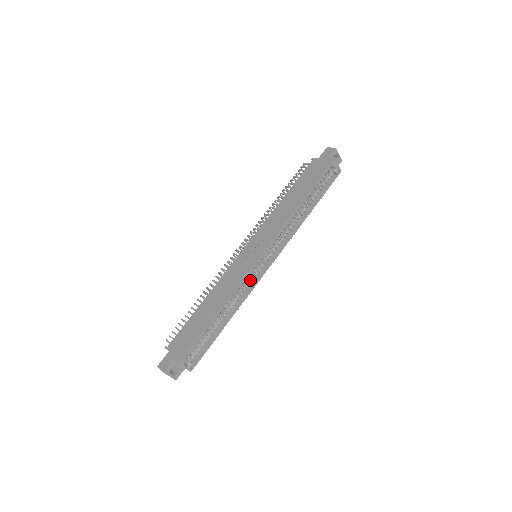
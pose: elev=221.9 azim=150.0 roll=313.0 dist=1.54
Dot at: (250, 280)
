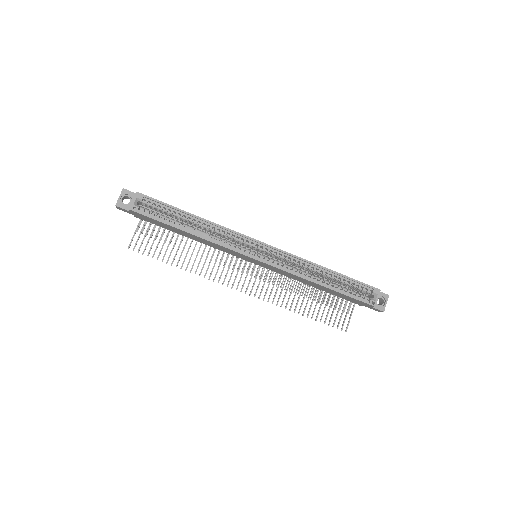
Dot at: (235, 244)
